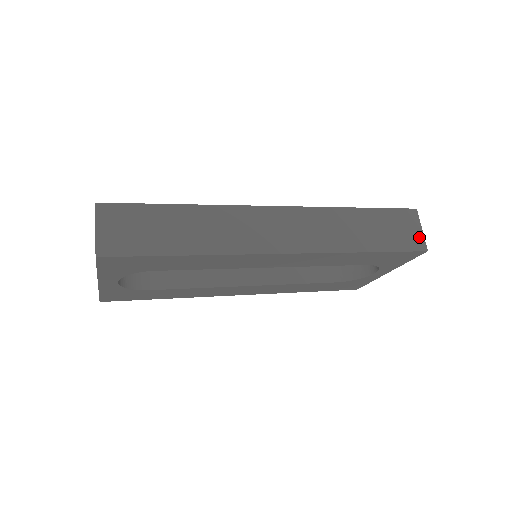
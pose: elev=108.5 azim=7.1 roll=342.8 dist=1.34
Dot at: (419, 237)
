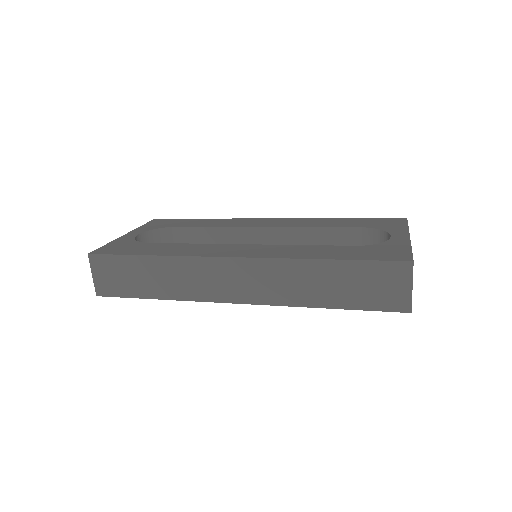
Dot at: (404, 296)
